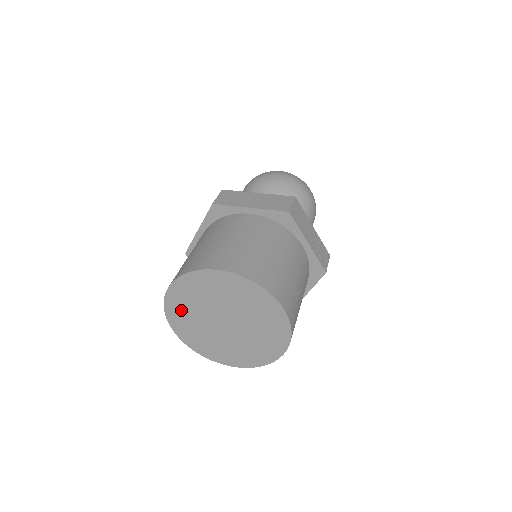
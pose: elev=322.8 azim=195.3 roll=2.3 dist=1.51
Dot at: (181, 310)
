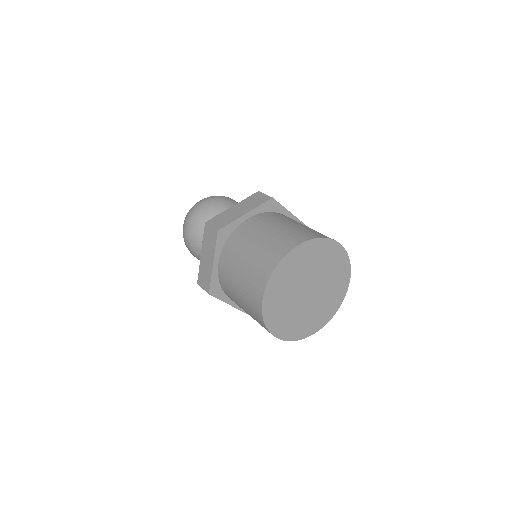
Dot at: (289, 270)
